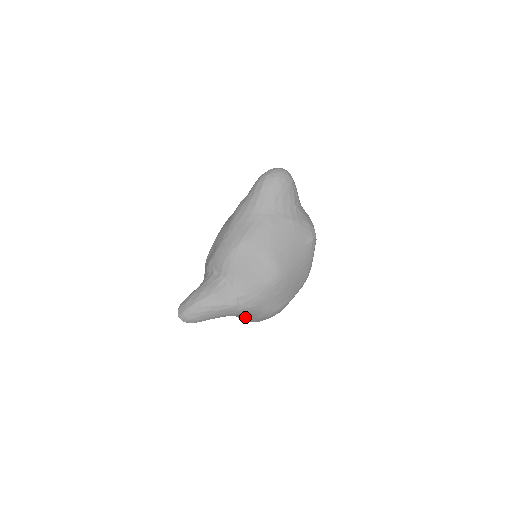
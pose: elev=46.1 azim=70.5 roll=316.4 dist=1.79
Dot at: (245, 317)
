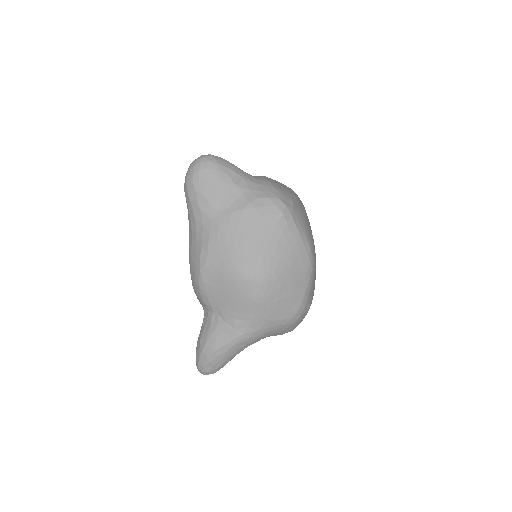
Dot at: occluded
